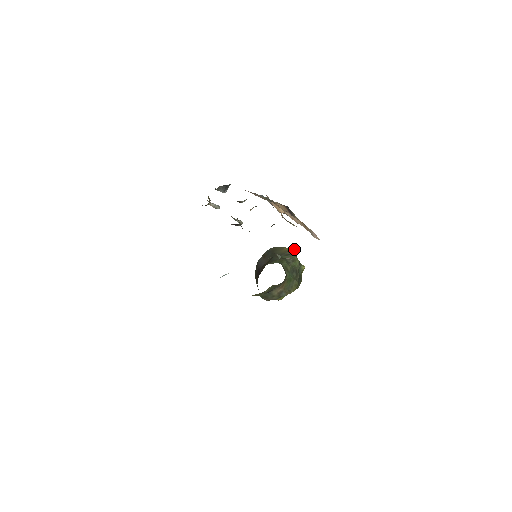
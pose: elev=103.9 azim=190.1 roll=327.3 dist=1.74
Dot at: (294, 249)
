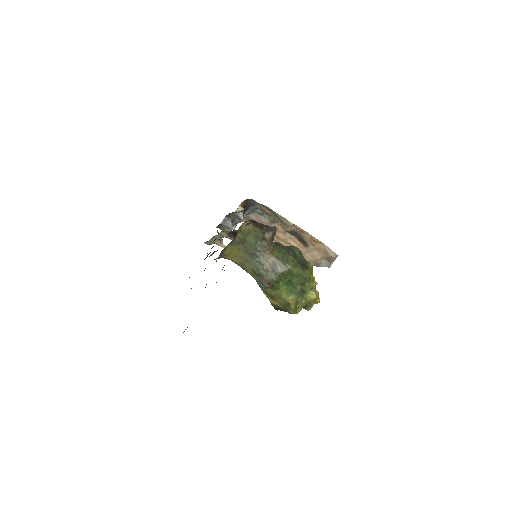
Dot at: occluded
